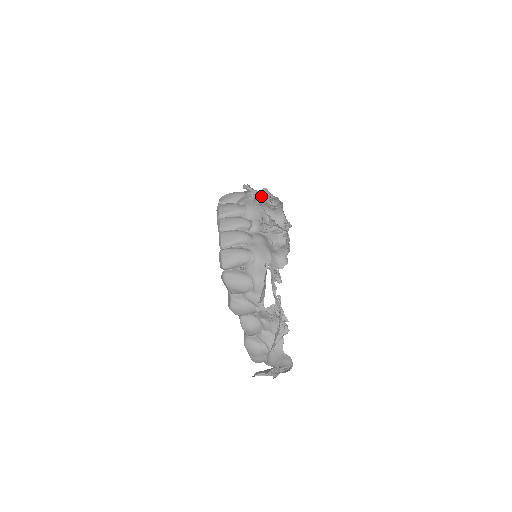
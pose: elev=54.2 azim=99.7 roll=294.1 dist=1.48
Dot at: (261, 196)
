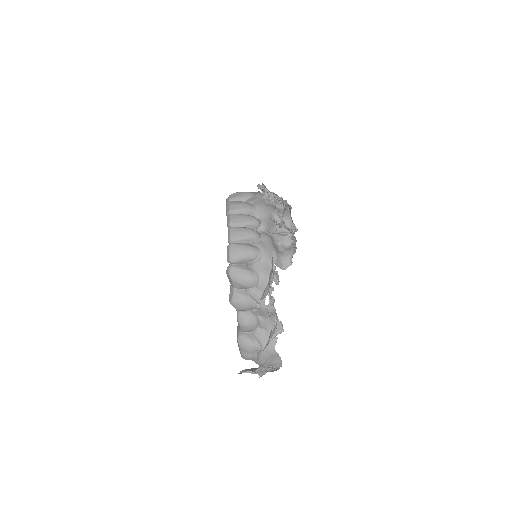
Dot at: (274, 197)
